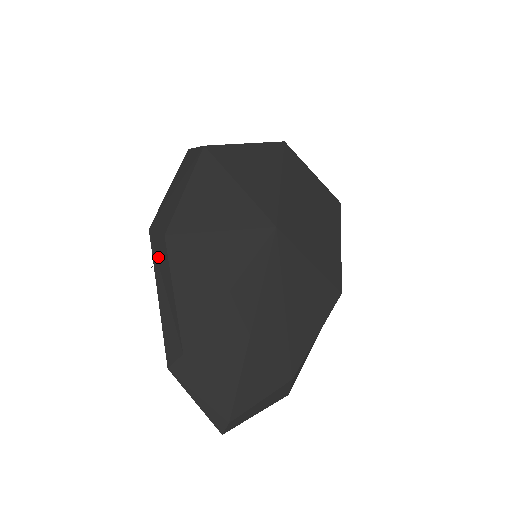
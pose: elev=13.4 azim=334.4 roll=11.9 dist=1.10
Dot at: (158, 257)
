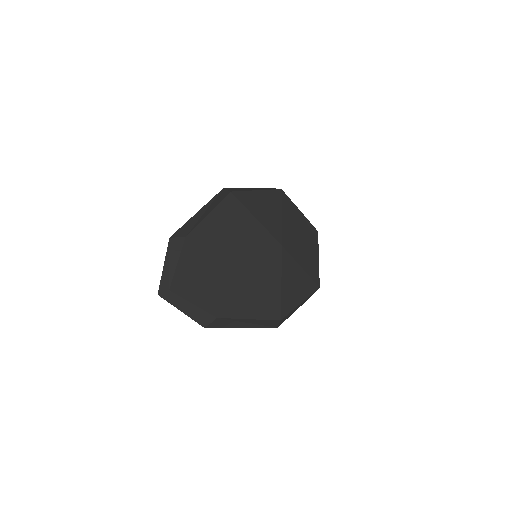
Dot at: (216, 198)
